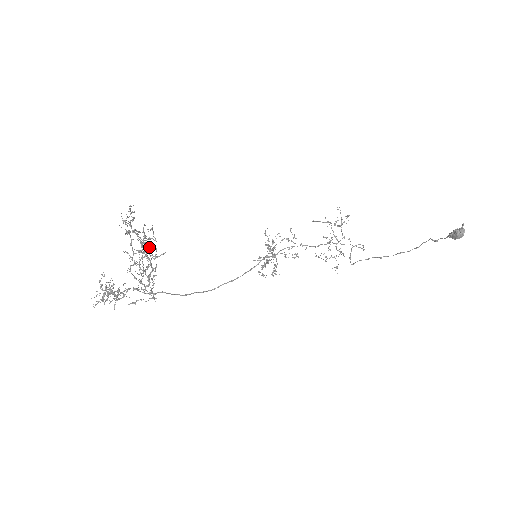
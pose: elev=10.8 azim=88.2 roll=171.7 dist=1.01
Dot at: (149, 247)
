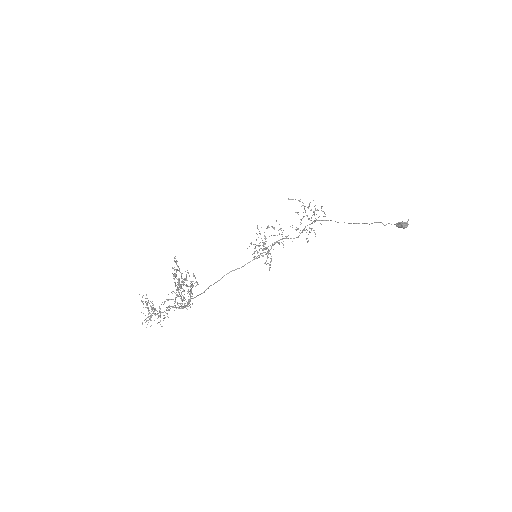
Dot at: occluded
